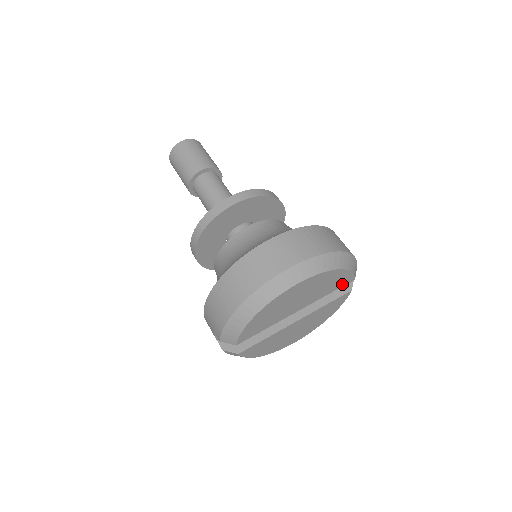
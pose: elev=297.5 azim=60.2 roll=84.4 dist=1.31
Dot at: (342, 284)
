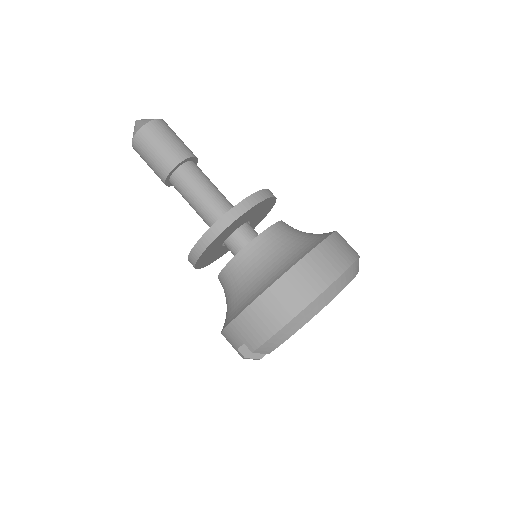
Dot at: occluded
